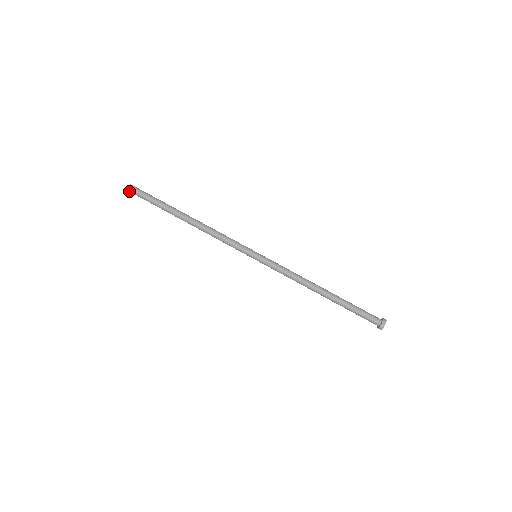
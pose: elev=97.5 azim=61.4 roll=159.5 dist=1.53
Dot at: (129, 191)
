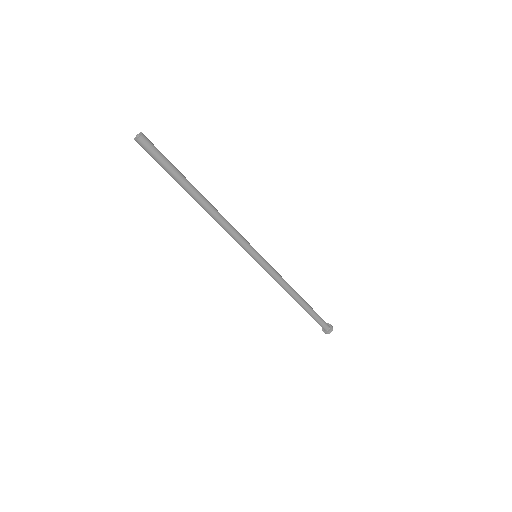
Dot at: (137, 141)
